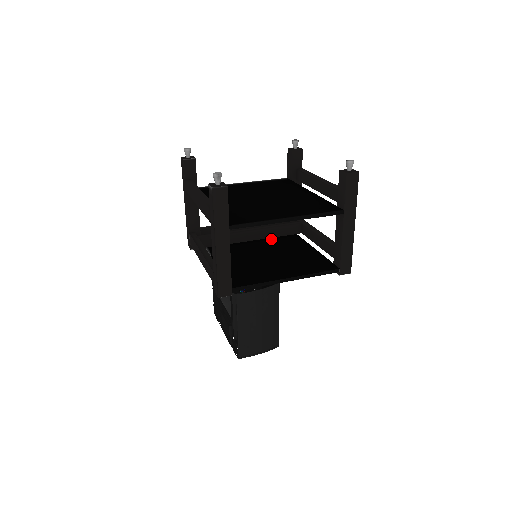
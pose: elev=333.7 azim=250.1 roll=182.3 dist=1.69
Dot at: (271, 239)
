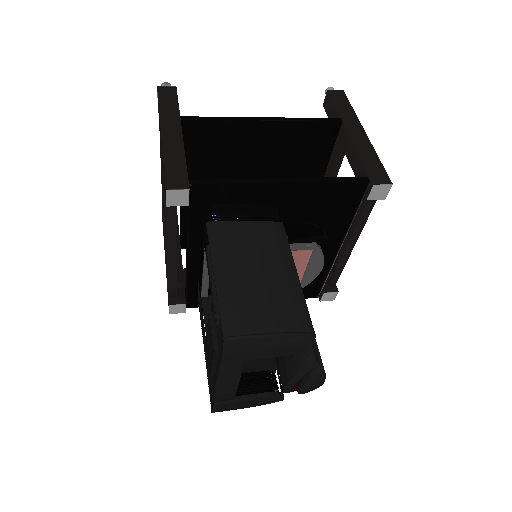
Dot at: occluded
